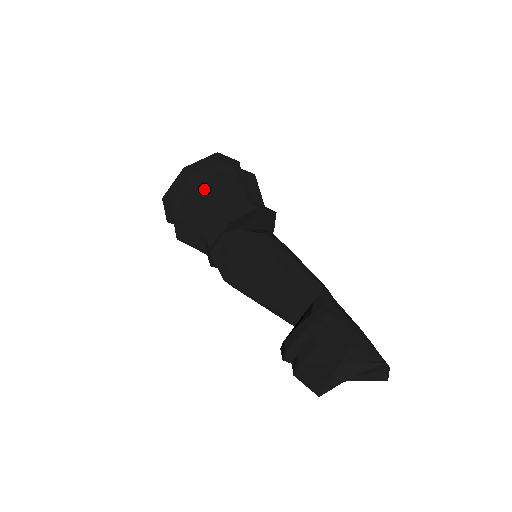
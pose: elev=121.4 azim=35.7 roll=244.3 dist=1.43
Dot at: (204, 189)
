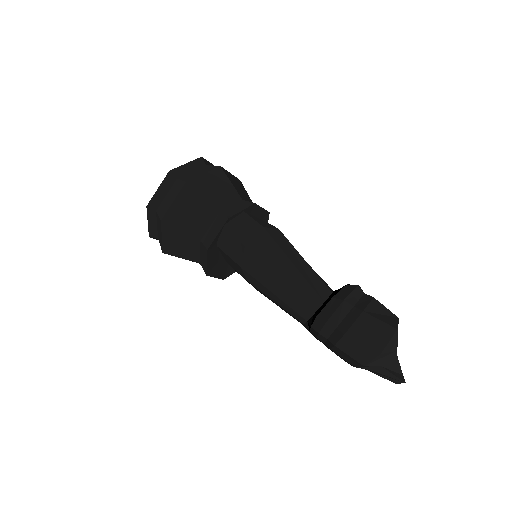
Dot at: (226, 174)
